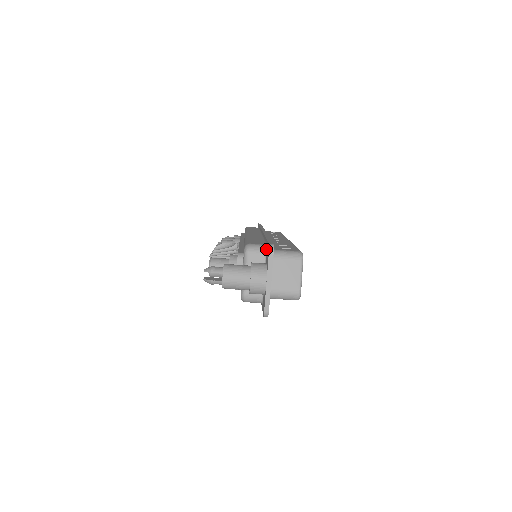
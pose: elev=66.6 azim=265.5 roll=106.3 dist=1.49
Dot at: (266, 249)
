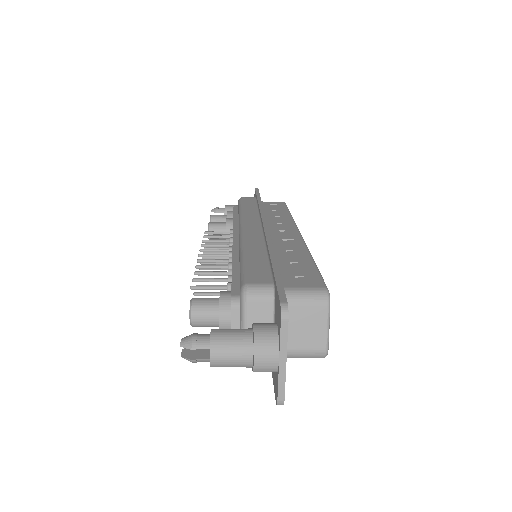
Dot at: (274, 293)
